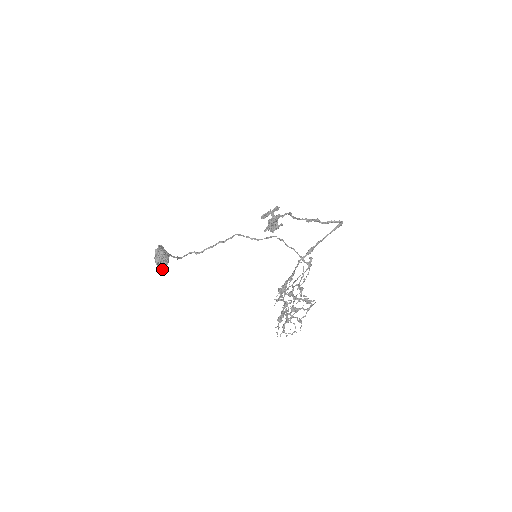
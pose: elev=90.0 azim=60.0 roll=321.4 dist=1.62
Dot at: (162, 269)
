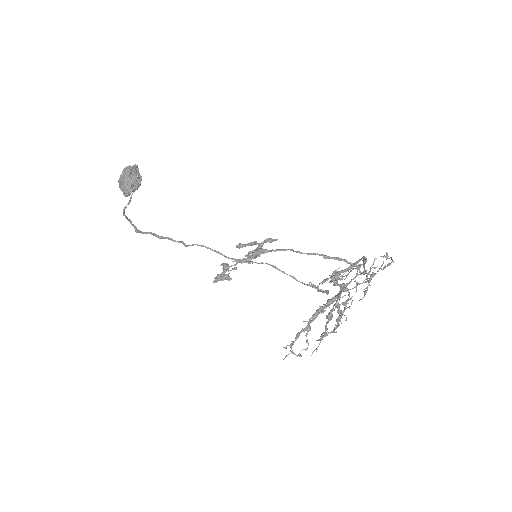
Dot at: (124, 189)
